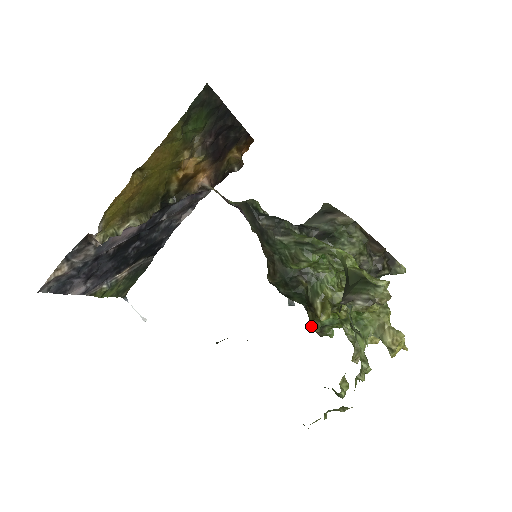
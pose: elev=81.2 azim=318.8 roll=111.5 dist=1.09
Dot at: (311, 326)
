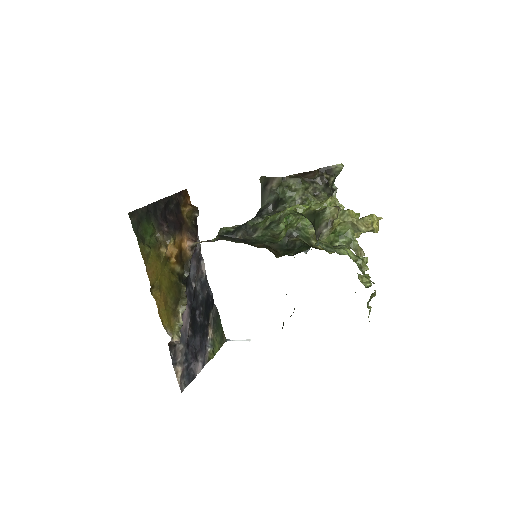
Dot at: occluded
